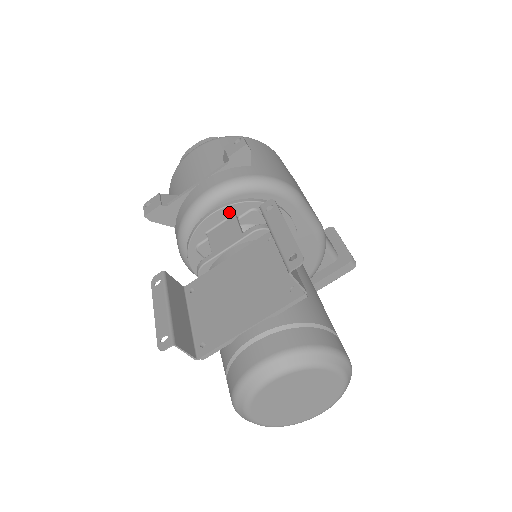
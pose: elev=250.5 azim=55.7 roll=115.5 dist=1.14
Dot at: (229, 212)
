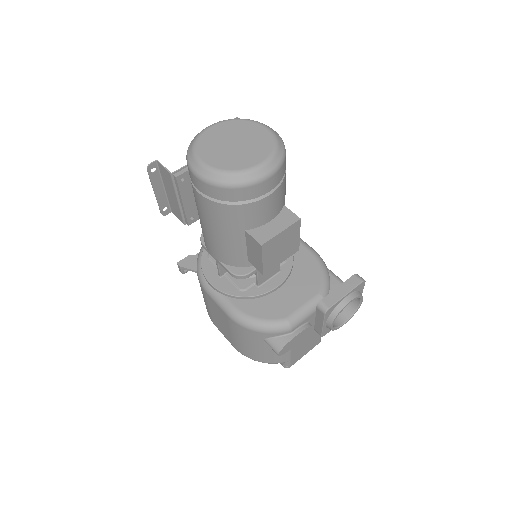
Dot at: occluded
